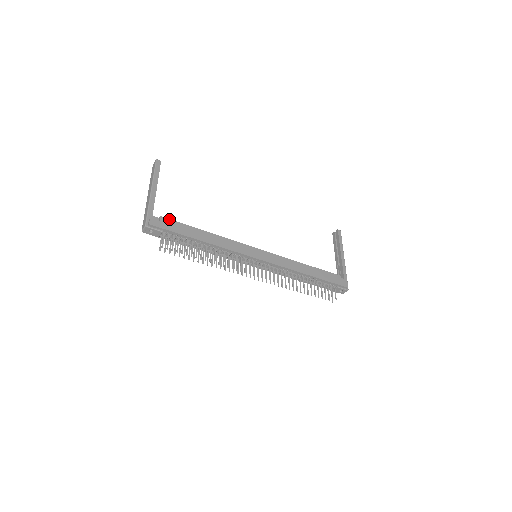
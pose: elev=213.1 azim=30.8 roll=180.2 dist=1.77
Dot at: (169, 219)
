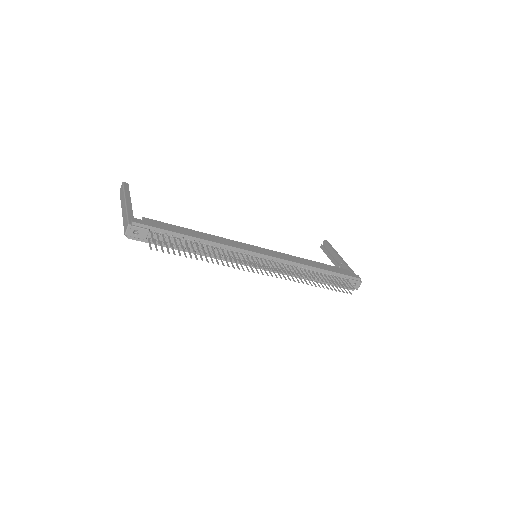
Dot at: (153, 220)
